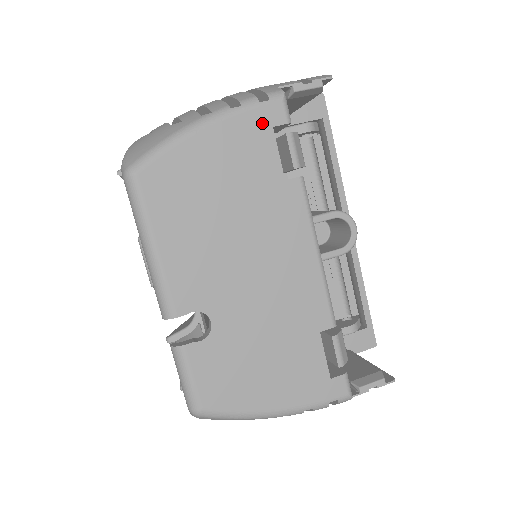
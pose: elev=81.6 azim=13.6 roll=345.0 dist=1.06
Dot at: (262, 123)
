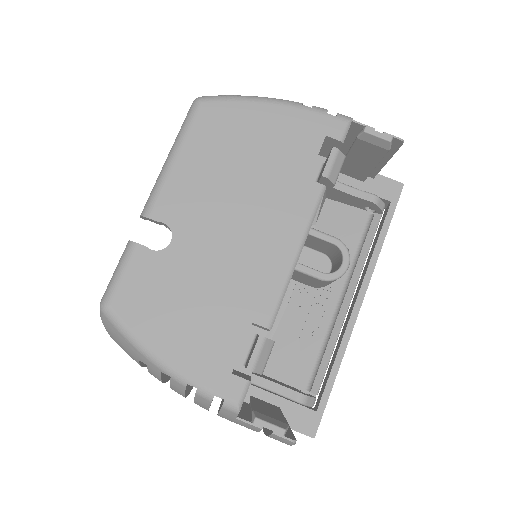
Dot at: (319, 128)
